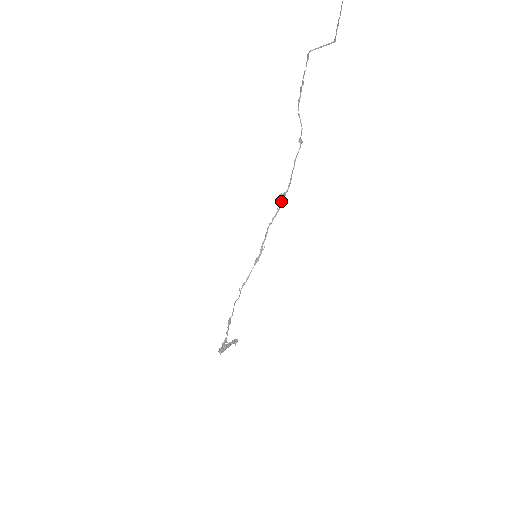
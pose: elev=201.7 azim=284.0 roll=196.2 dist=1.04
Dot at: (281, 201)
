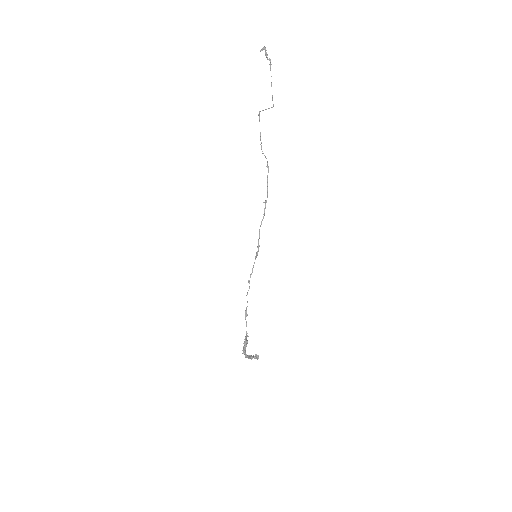
Dot at: (264, 208)
